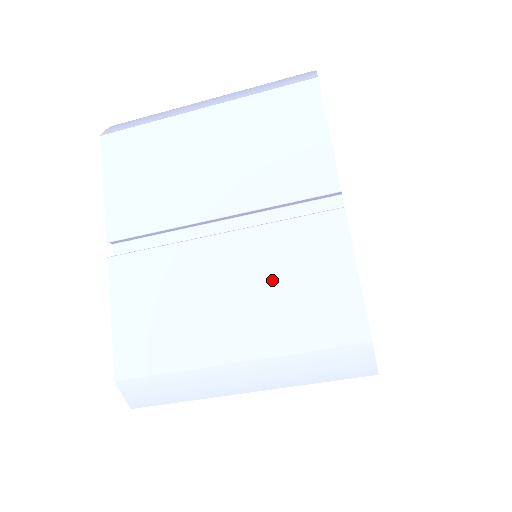
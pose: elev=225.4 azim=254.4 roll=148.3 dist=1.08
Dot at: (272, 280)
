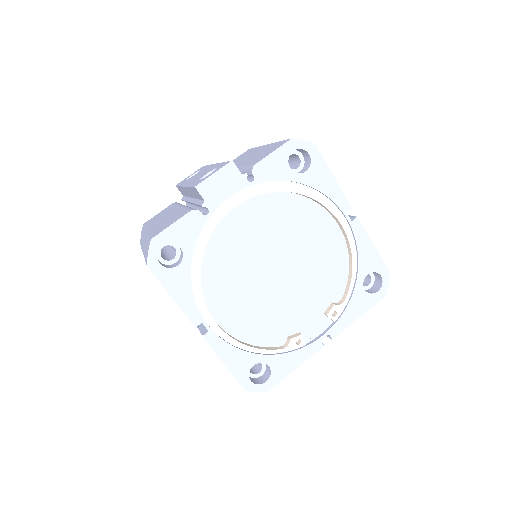
Dot at: occluded
